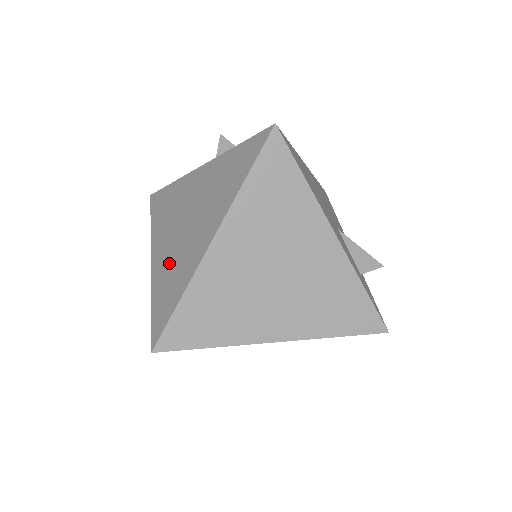
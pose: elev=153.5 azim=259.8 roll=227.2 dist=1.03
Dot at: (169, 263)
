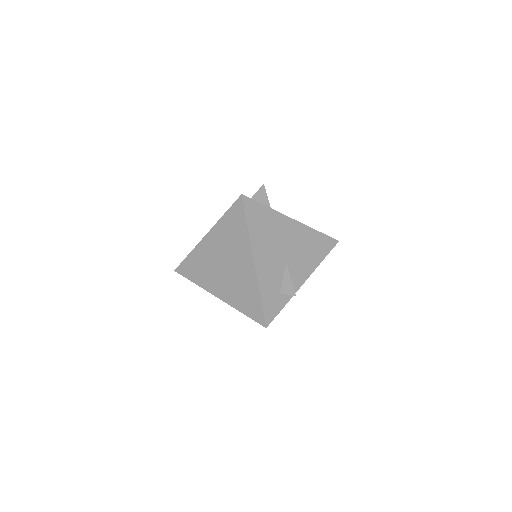
Dot at: occluded
